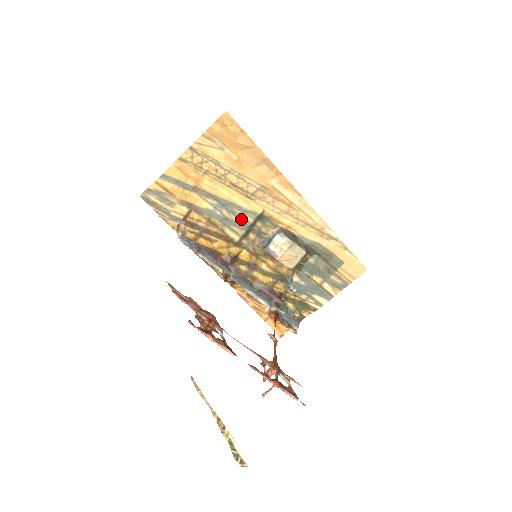
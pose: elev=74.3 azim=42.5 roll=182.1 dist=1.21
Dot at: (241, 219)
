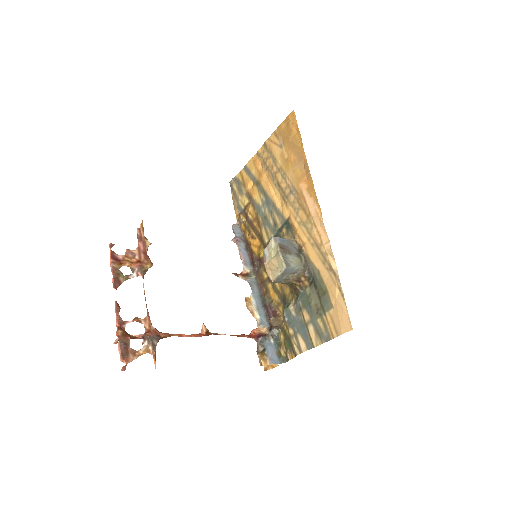
Dot at: (274, 221)
